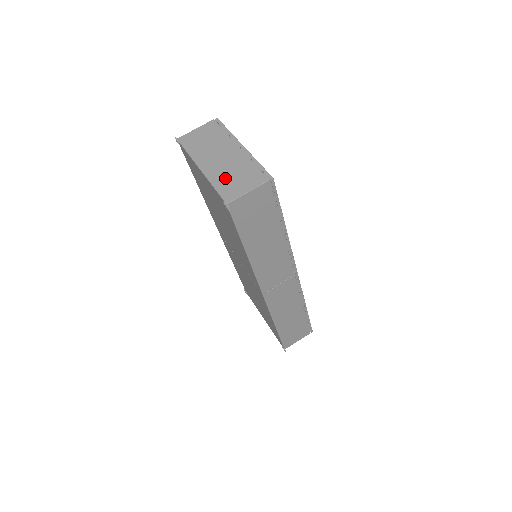
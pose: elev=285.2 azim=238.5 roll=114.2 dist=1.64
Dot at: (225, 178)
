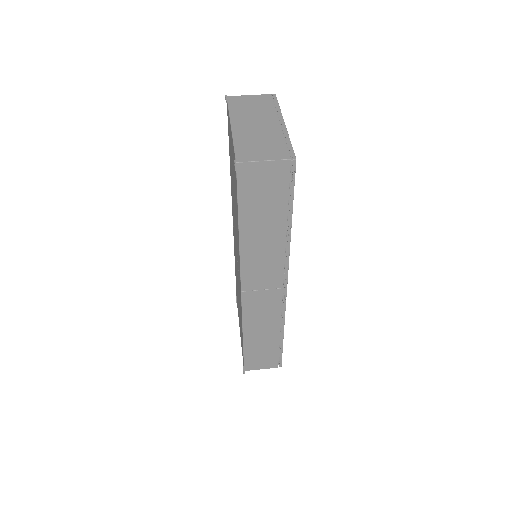
Dot at: (249, 141)
